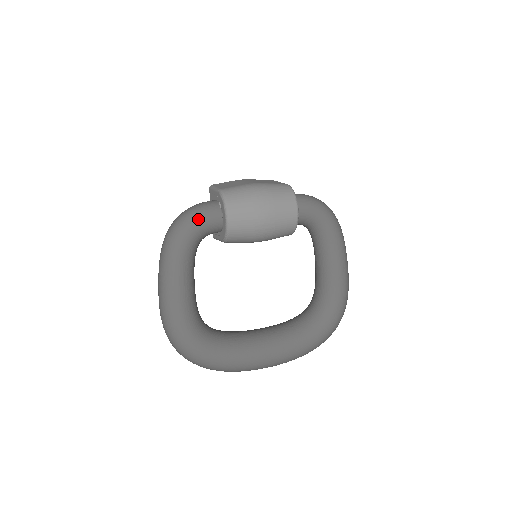
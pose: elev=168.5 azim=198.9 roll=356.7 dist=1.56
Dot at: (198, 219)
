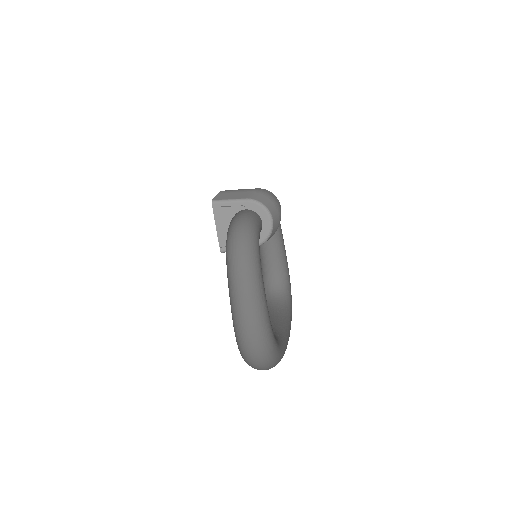
Dot at: (257, 227)
